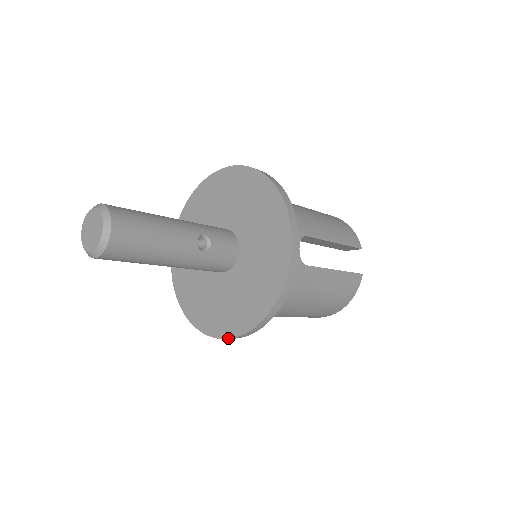
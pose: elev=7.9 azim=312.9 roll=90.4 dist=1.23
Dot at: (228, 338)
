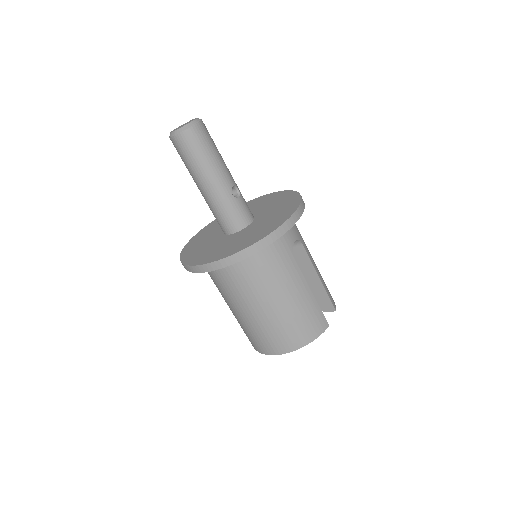
Dot at: (211, 262)
